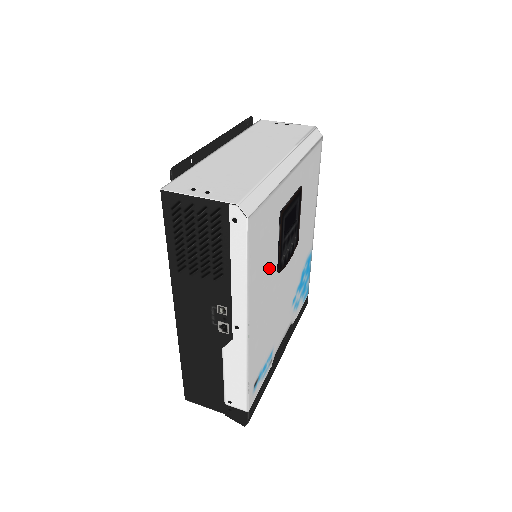
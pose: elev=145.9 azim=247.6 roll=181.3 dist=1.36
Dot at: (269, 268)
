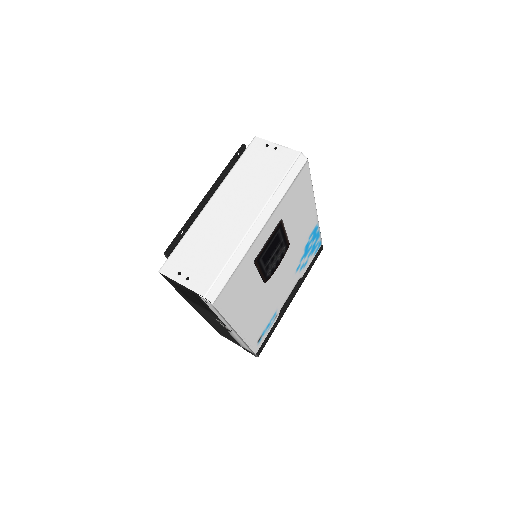
Dot at: (252, 292)
